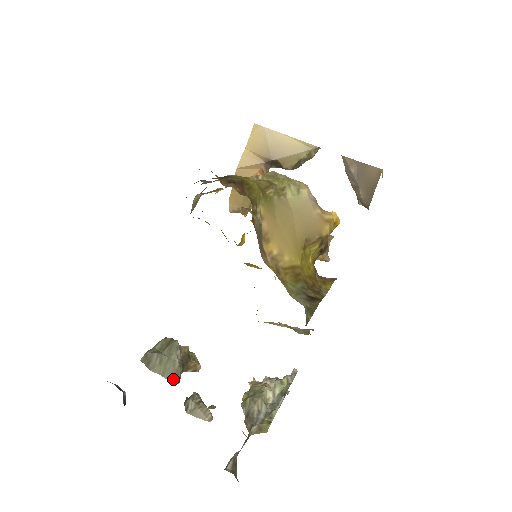
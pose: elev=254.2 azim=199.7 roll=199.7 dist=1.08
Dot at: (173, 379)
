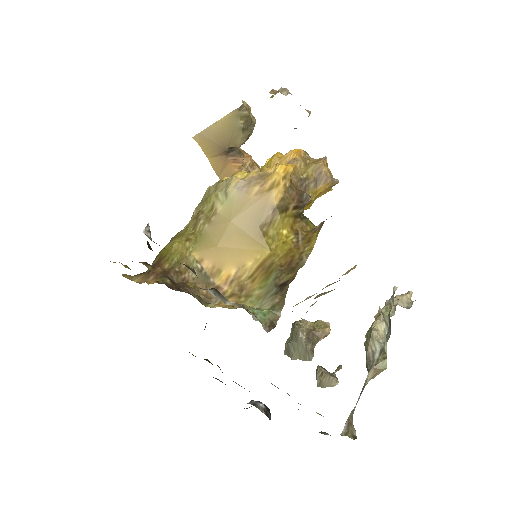
Dot at: (307, 358)
